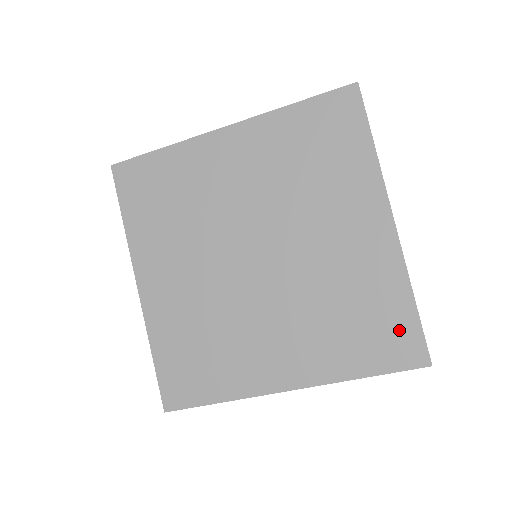
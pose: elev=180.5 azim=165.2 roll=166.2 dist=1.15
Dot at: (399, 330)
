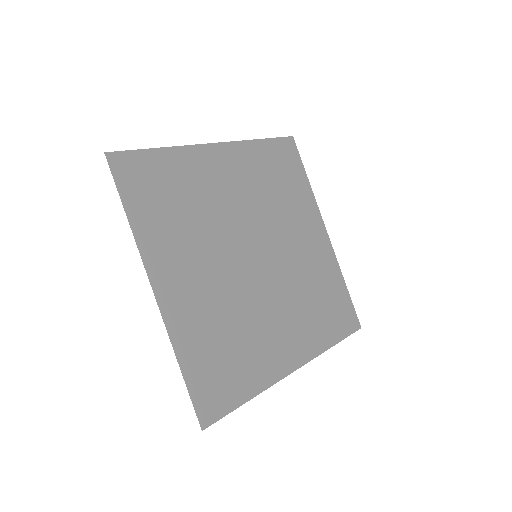
Dot at: (344, 306)
